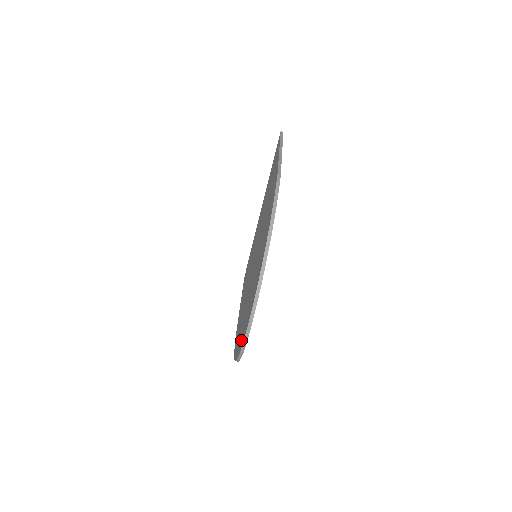
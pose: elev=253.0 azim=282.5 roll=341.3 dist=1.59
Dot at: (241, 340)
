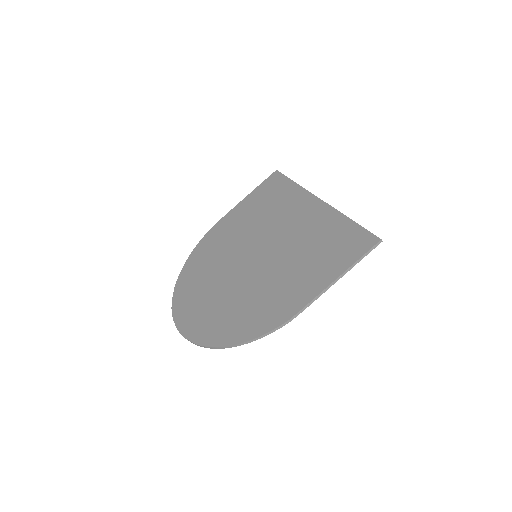
Dot at: (181, 301)
